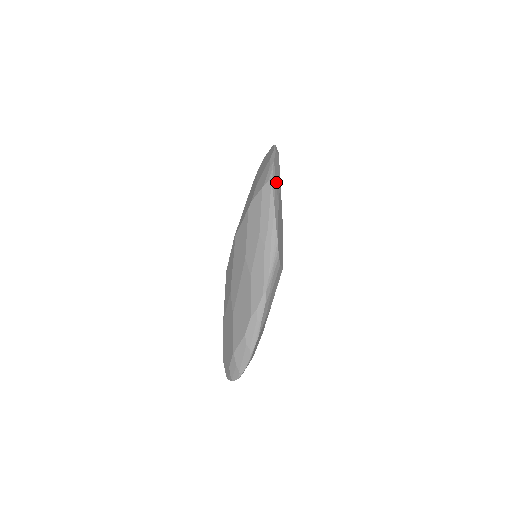
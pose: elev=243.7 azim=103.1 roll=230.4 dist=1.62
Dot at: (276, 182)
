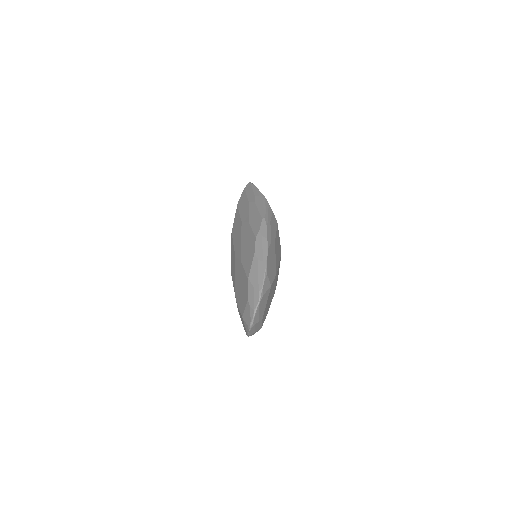
Dot at: occluded
